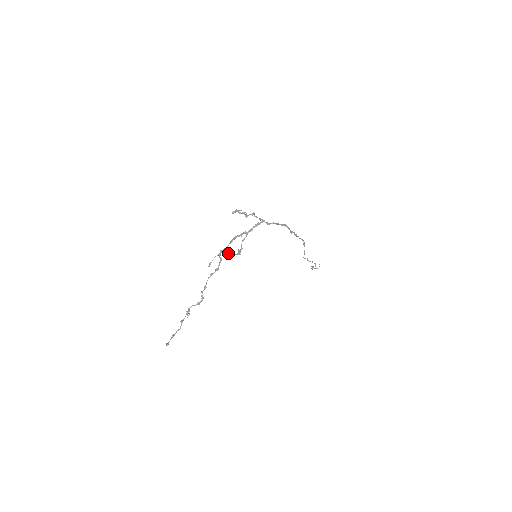
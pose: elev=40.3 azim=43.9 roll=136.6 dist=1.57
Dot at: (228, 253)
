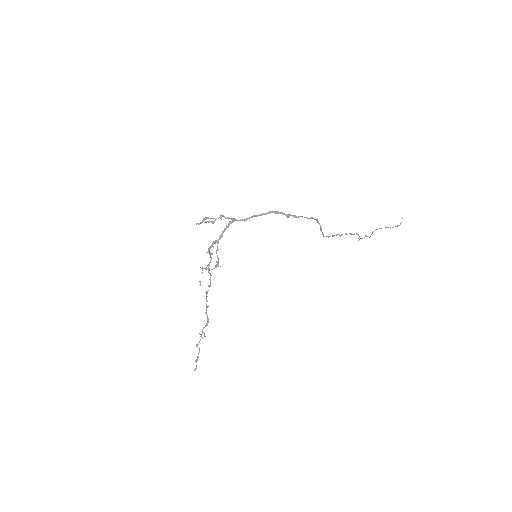
Dot at: (207, 268)
